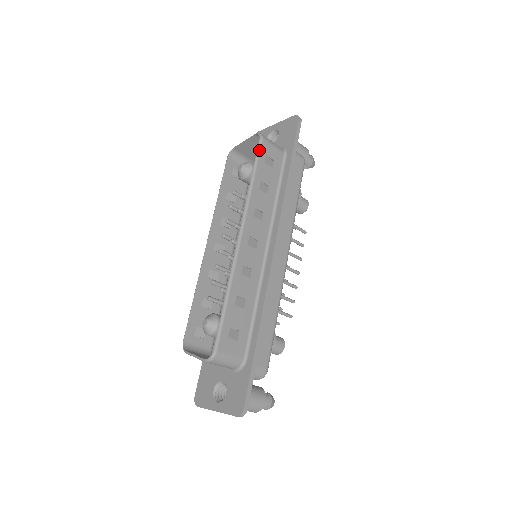
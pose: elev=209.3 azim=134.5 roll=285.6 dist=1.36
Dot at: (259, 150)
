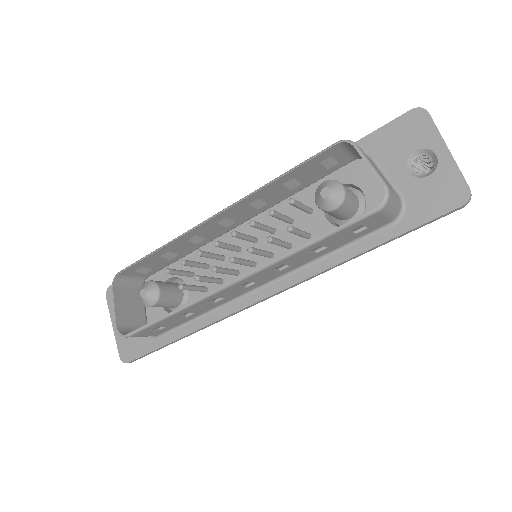
Dot at: (358, 220)
